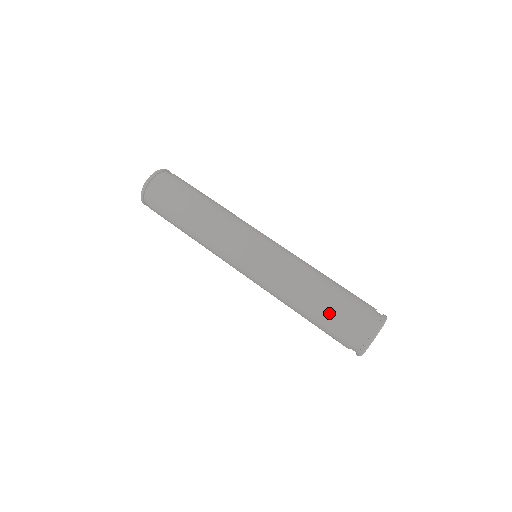
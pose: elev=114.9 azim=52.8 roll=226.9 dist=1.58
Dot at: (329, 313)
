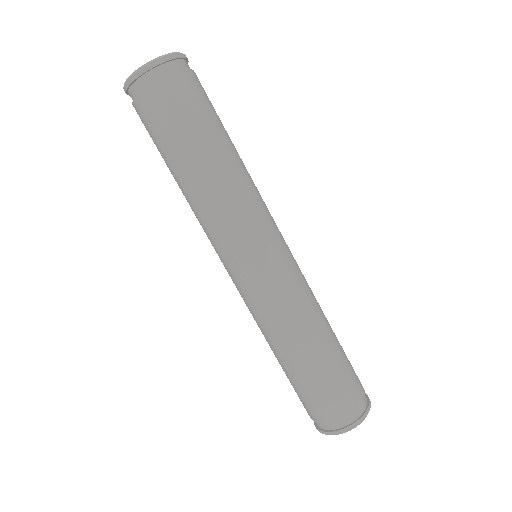
Dot at: (327, 376)
